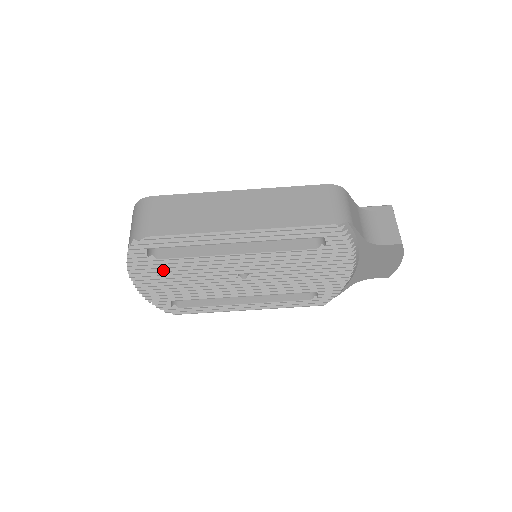
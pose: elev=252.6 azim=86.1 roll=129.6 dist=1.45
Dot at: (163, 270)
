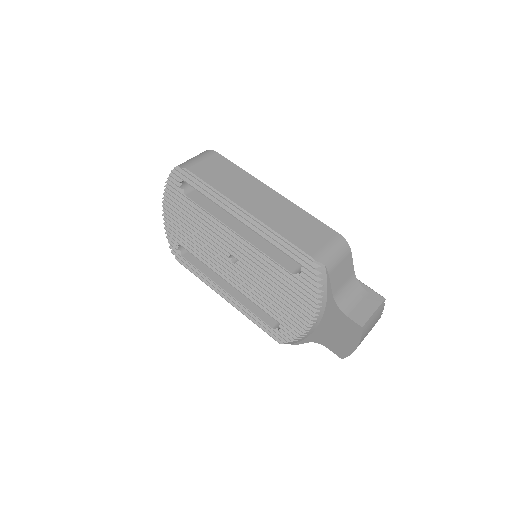
Dot at: (185, 209)
